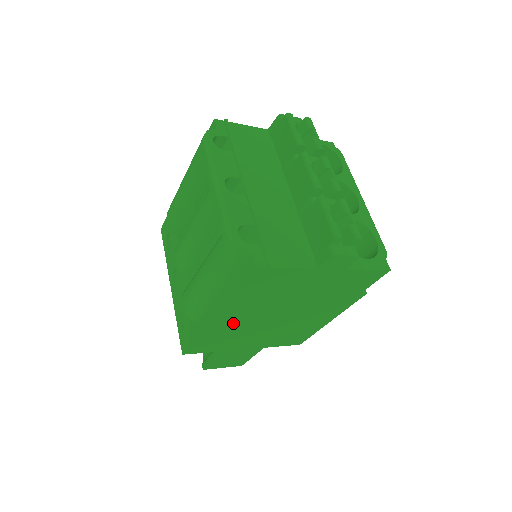
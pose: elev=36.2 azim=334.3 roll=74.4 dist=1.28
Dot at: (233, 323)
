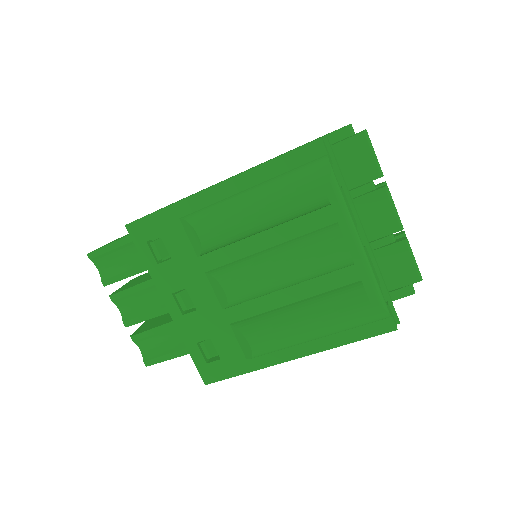
Dot at: occluded
